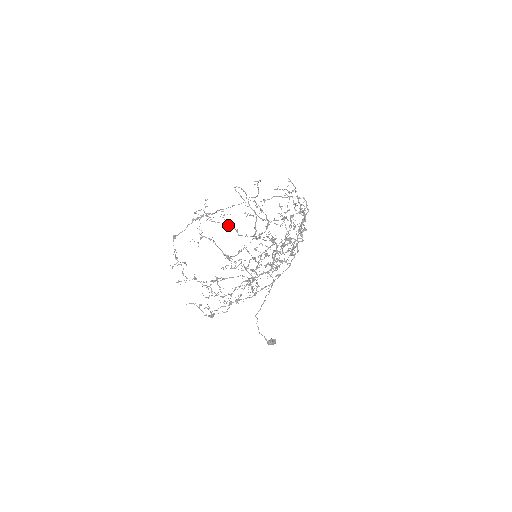
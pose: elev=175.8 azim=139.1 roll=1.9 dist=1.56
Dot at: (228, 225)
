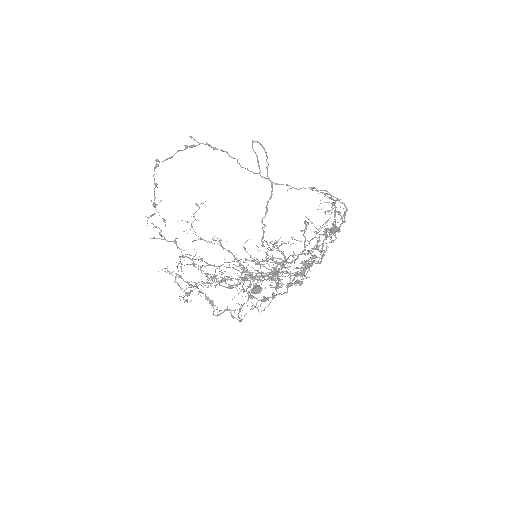
Dot at: (223, 248)
